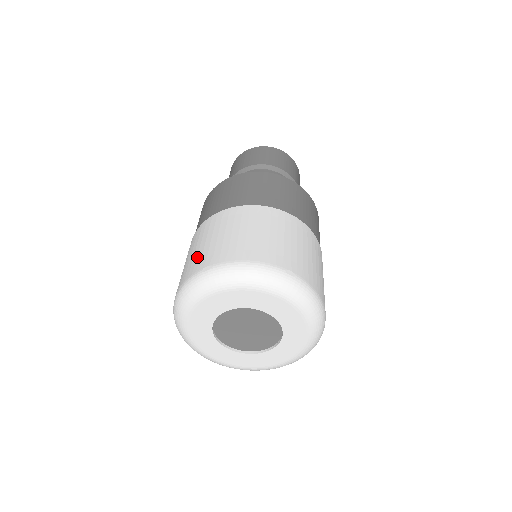
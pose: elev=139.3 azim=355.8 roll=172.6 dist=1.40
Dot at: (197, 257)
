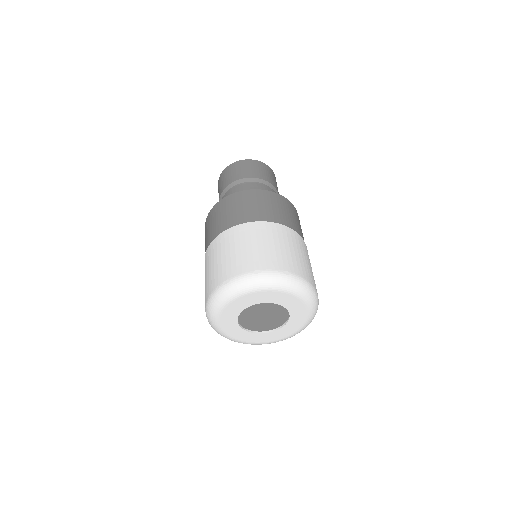
Dot at: (271, 255)
